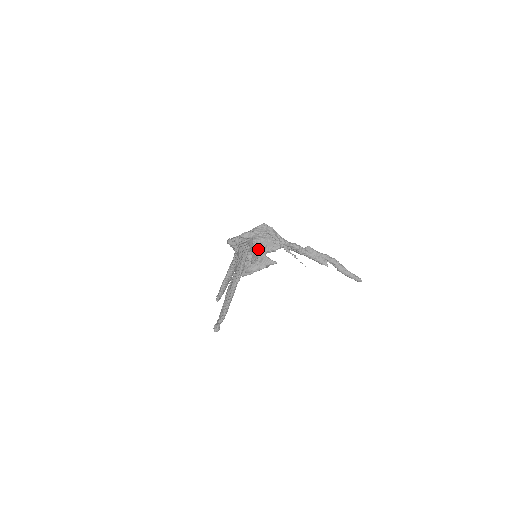
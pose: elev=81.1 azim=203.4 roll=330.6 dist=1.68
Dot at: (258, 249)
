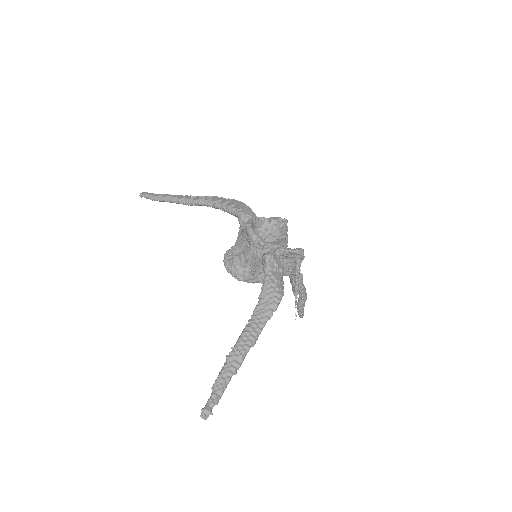
Dot at: occluded
